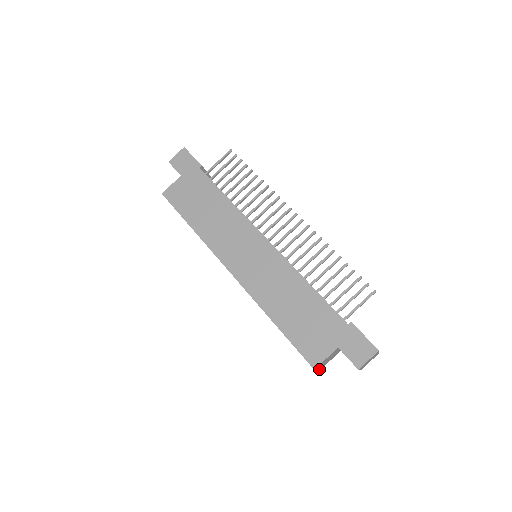
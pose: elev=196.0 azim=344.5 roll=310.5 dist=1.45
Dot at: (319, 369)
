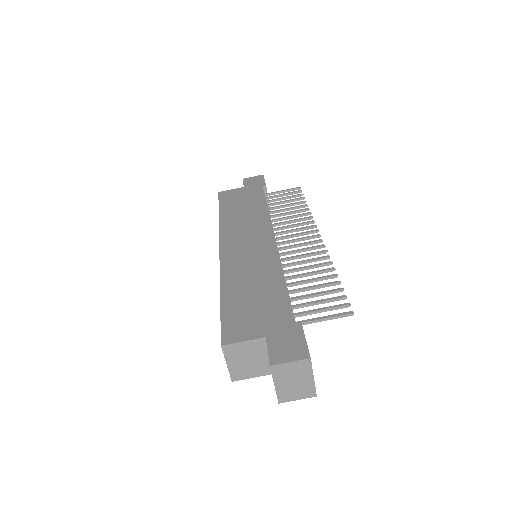
Dot at: (232, 374)
